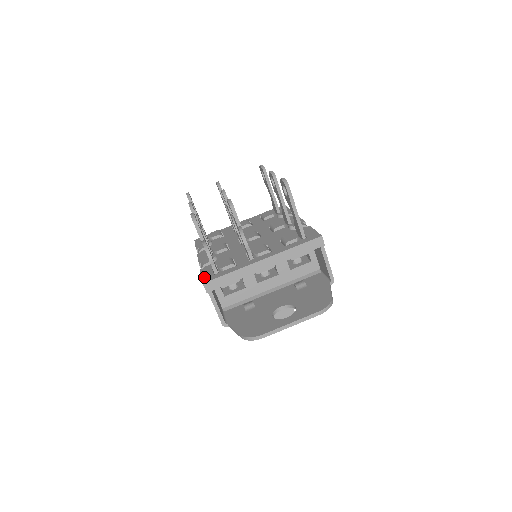
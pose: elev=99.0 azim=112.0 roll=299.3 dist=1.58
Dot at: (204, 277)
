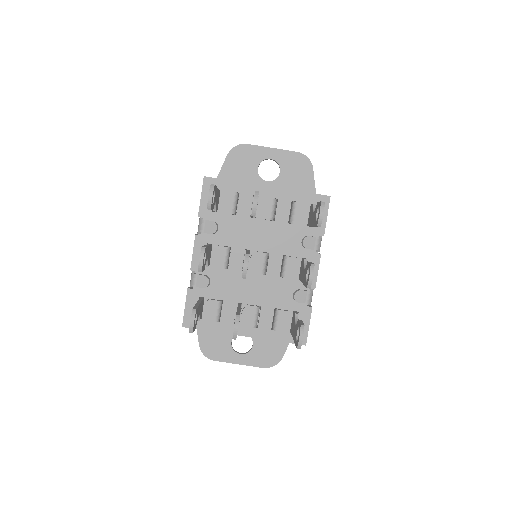
Dot at: (186, 315)
